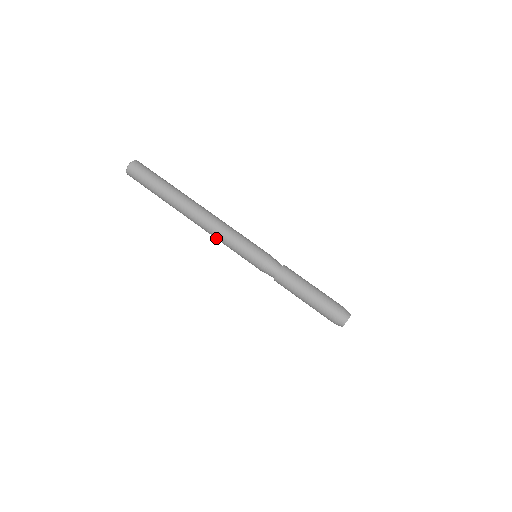
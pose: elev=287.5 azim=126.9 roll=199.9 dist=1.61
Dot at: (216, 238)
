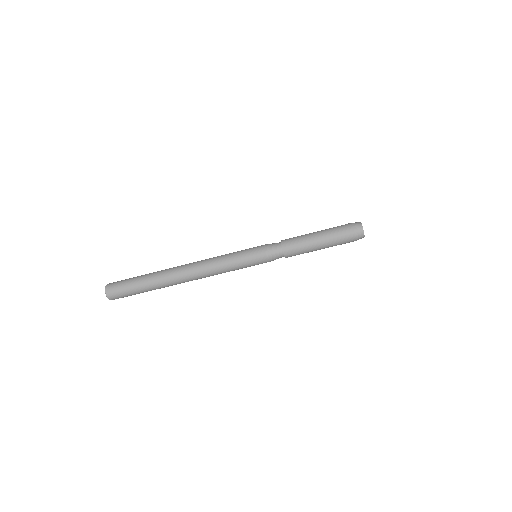
Dot at: occluded
